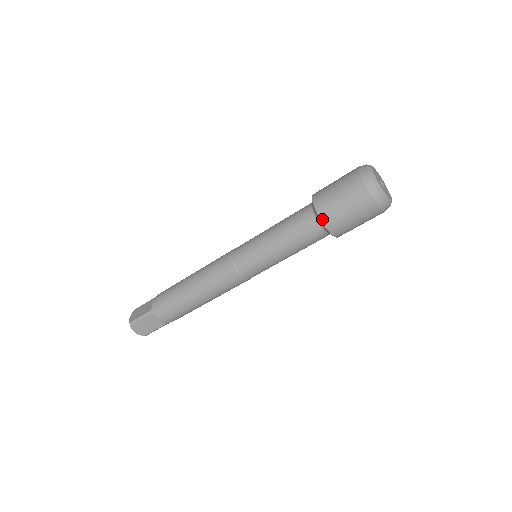
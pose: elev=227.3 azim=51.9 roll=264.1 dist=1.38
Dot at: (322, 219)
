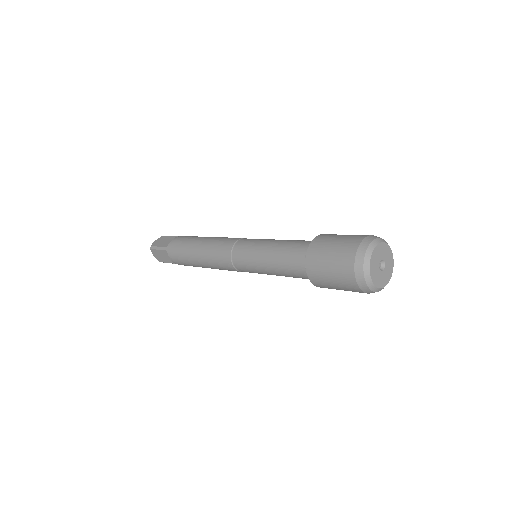
Dot at: (307, 267)
